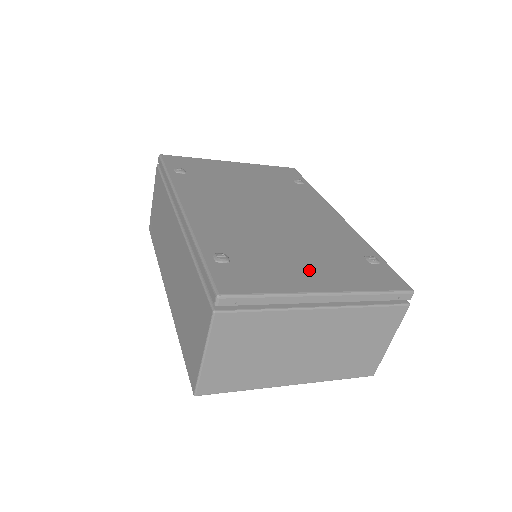
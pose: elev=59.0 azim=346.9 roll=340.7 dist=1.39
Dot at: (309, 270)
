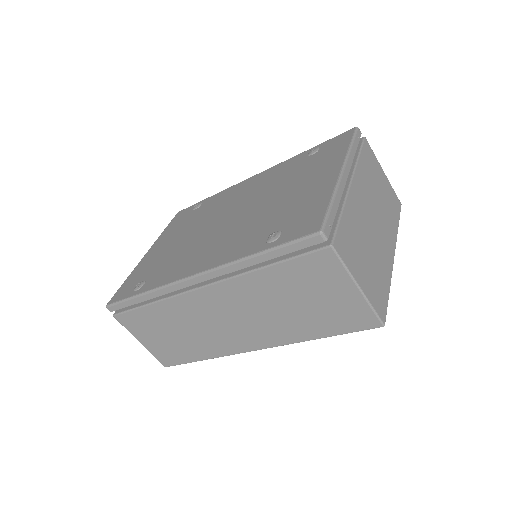
Dot at: (311, 183)
